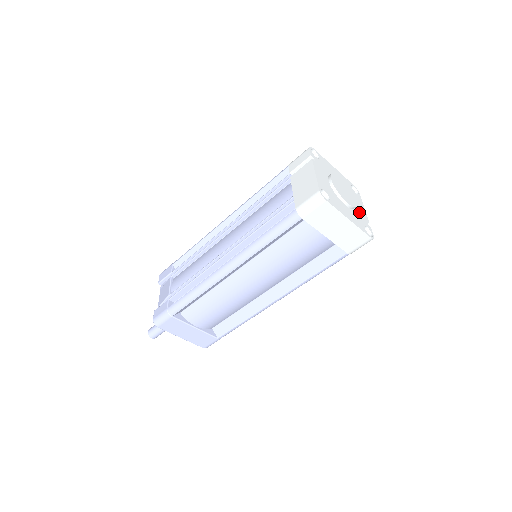
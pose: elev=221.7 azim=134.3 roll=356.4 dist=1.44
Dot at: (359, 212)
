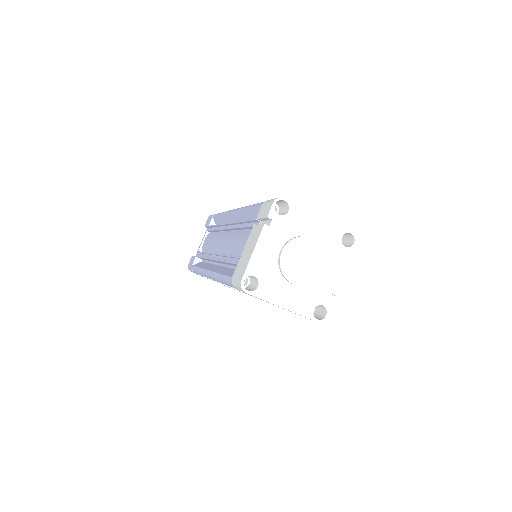
Dot at: (322, 283)
